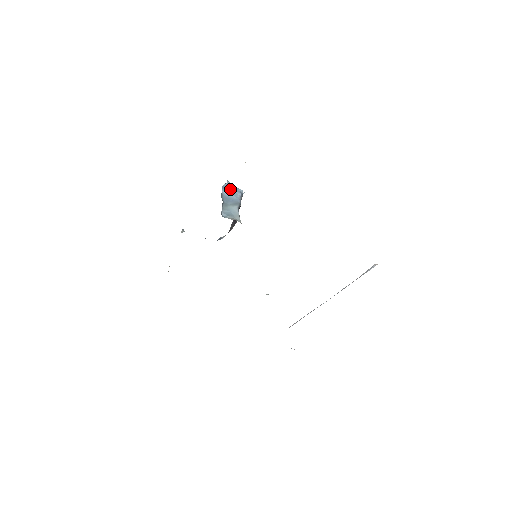
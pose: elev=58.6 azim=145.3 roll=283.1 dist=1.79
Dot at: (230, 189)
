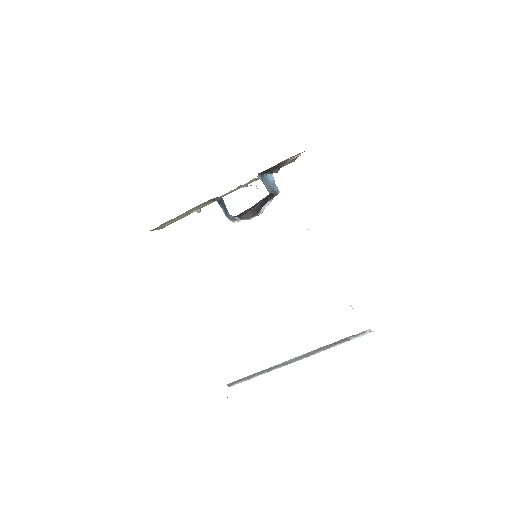
Dot at: (271, 181)
